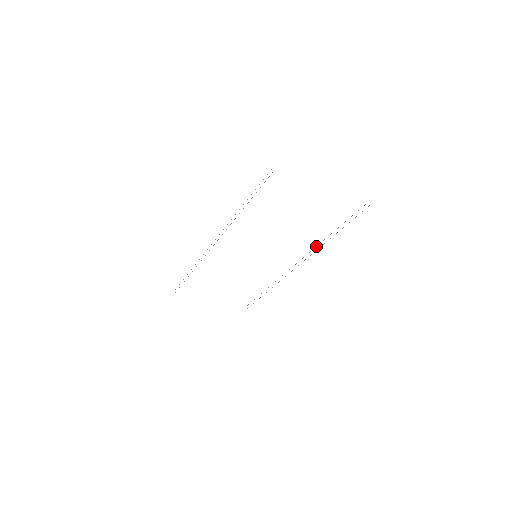
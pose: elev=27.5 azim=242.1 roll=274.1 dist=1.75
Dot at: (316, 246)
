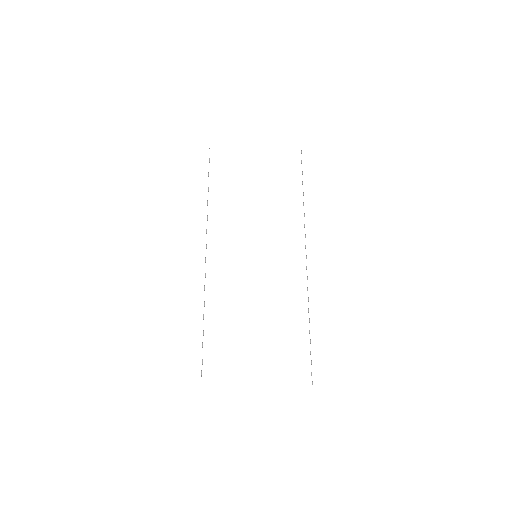
Dot at: occluded
